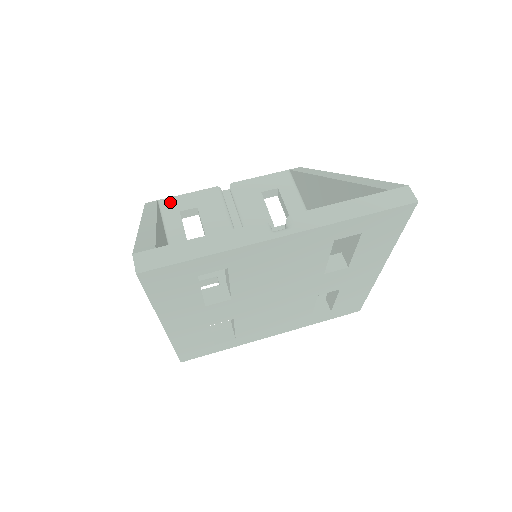
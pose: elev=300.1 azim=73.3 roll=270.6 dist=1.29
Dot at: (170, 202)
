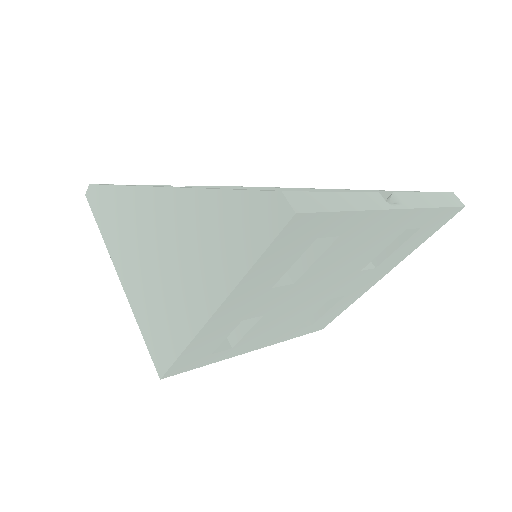
Dot at: occluded
